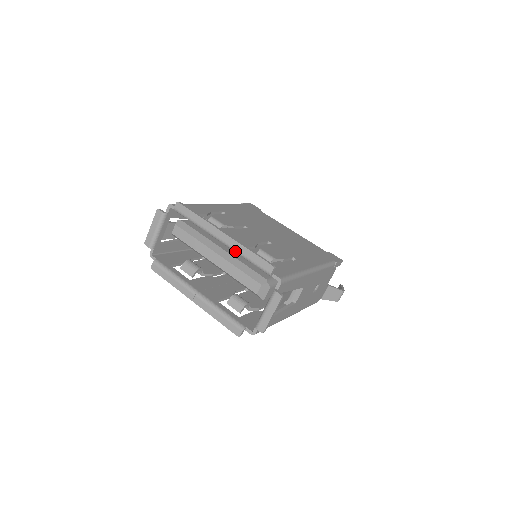
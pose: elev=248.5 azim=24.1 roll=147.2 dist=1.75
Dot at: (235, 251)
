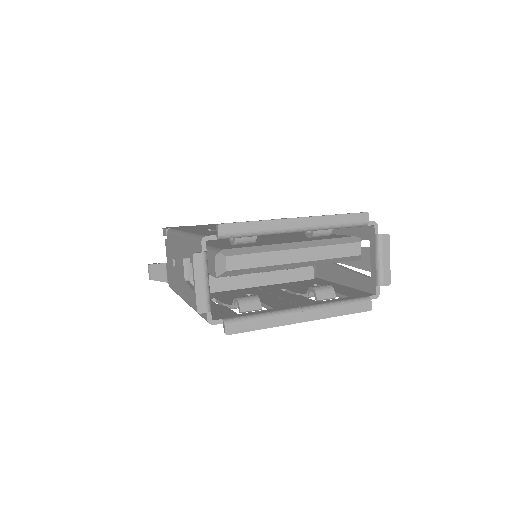
Dot at: (322, 228)
